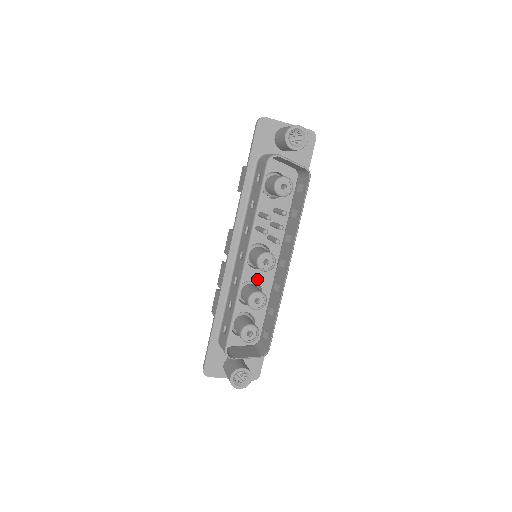
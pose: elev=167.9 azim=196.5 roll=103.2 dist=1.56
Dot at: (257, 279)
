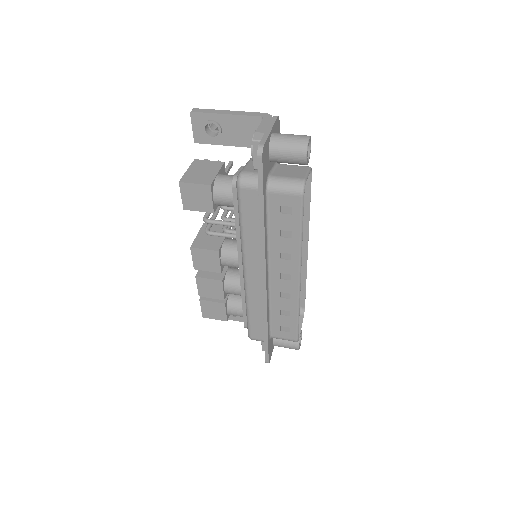
Dot at: occluded
